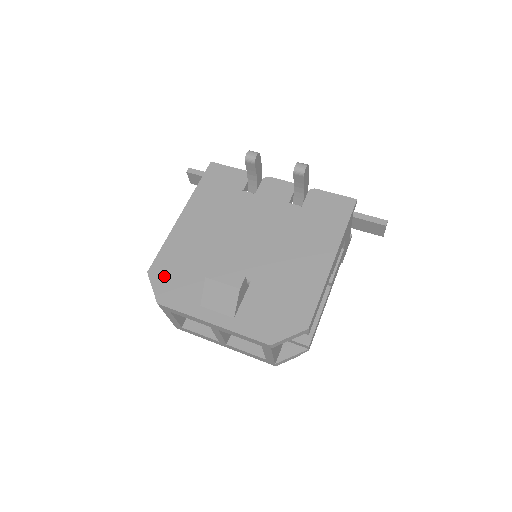
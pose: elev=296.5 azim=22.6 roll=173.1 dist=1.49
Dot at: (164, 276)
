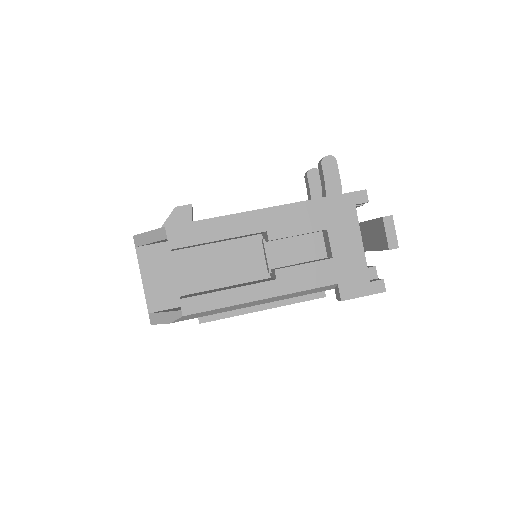
Dot at: occluded
